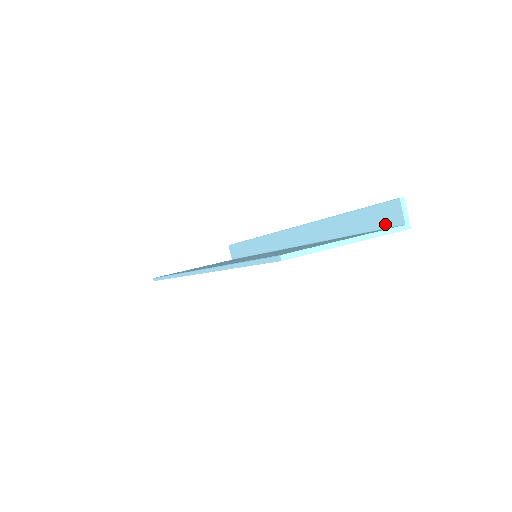
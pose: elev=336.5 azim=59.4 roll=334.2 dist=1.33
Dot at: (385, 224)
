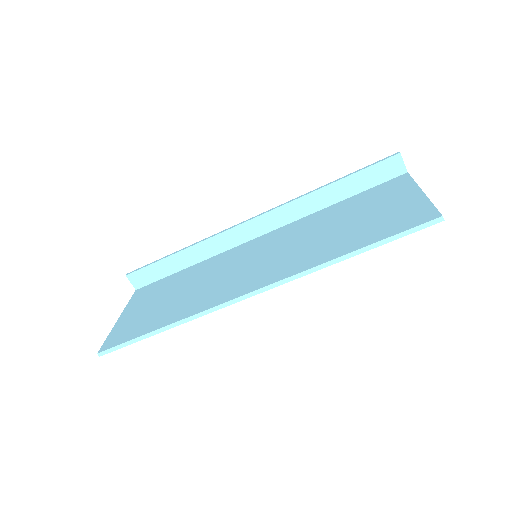
Dot at: (386, 178)
